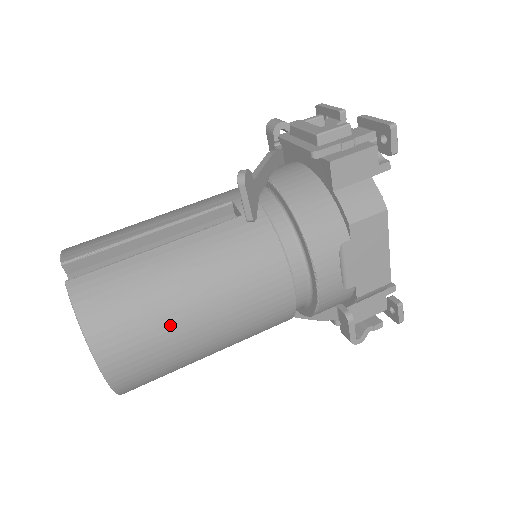
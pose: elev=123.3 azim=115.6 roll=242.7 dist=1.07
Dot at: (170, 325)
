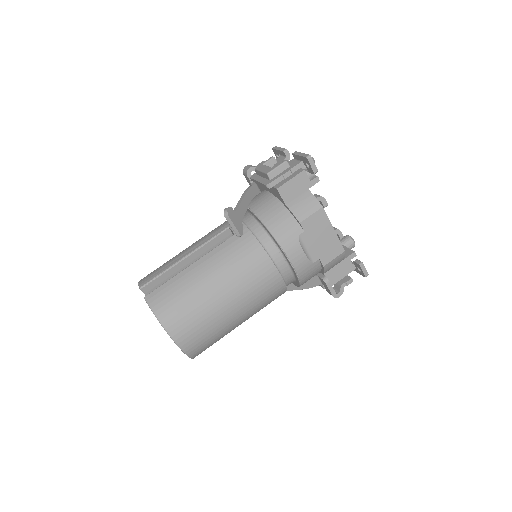
Dot at: (207, 308)
